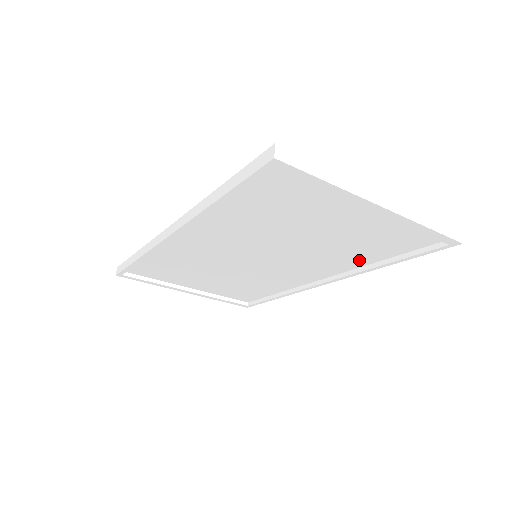
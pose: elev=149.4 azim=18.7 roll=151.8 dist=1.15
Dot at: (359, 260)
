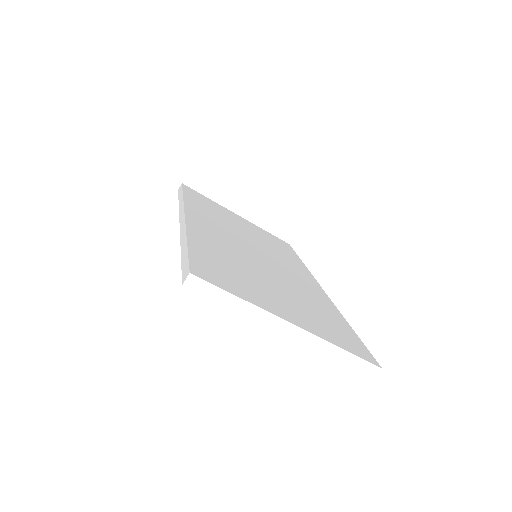
Dot at: occluded
